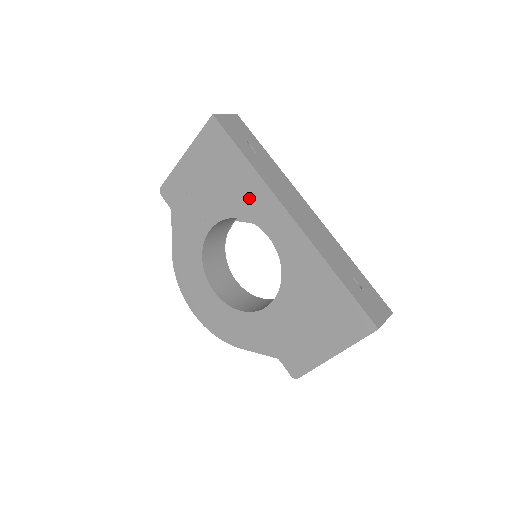
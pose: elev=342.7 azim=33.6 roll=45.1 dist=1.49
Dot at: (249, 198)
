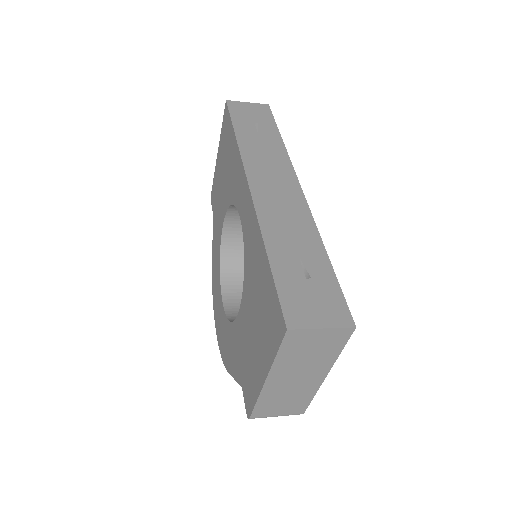
Dot at: (235, 177)
